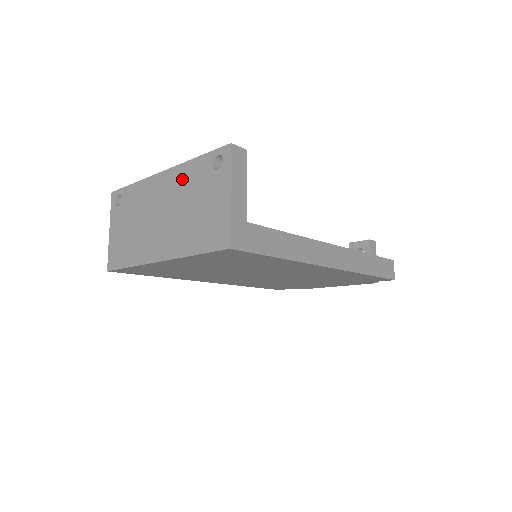
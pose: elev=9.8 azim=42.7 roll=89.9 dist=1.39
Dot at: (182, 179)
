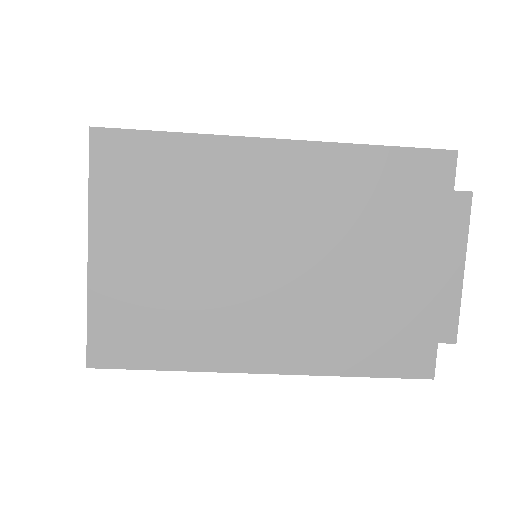
Dot at: occluded
